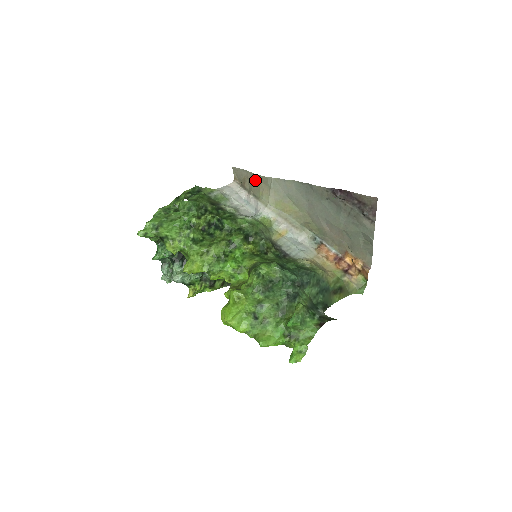
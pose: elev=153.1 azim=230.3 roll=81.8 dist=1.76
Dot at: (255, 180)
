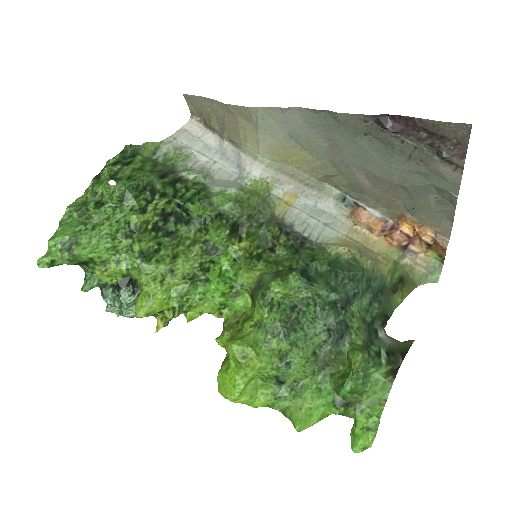
Dot at: (228, 114)
